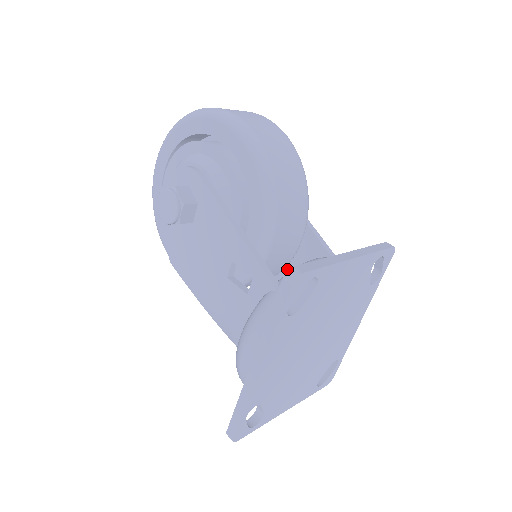
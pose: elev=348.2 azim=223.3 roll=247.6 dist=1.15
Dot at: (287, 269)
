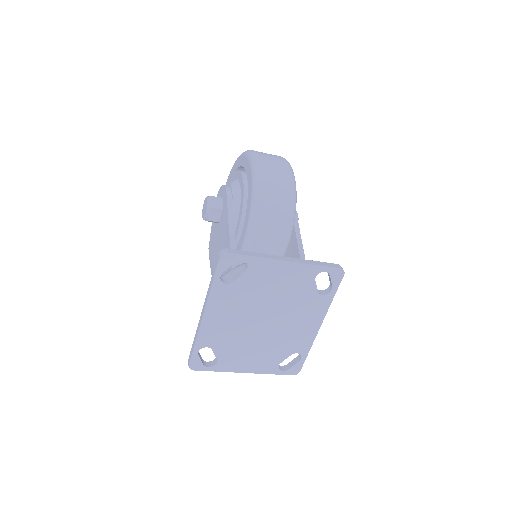
Dot at: occluded
